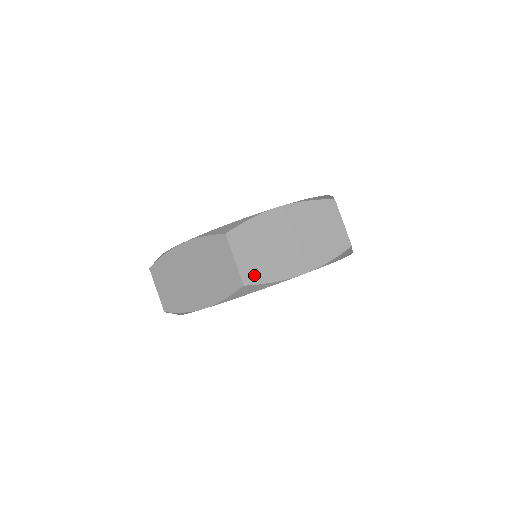
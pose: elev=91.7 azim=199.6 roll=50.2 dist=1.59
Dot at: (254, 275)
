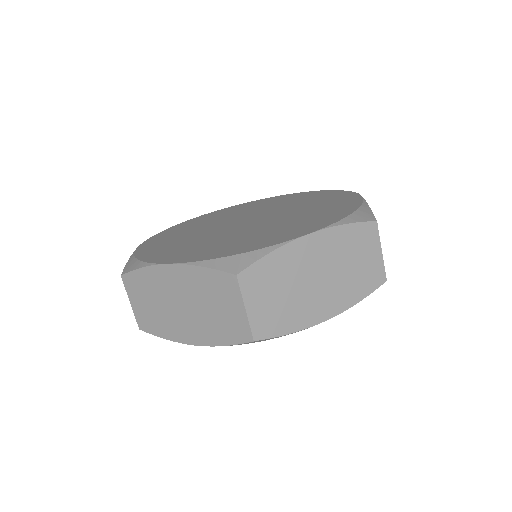
Dot at: (147, 324)
